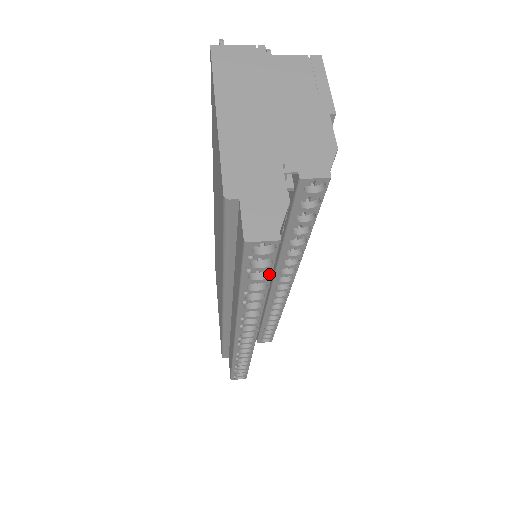
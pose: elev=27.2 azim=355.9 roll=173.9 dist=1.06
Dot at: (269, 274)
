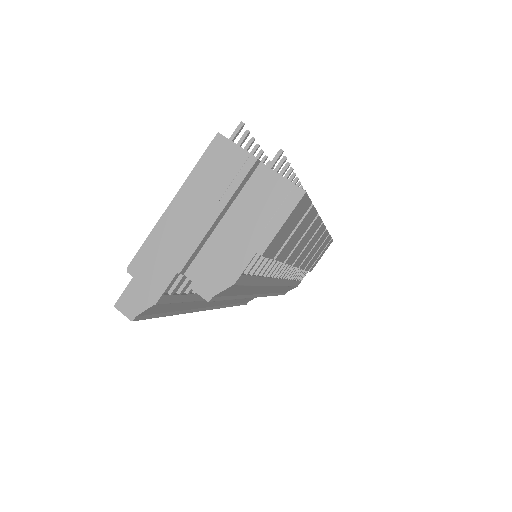
Dot at: (158, 315)
